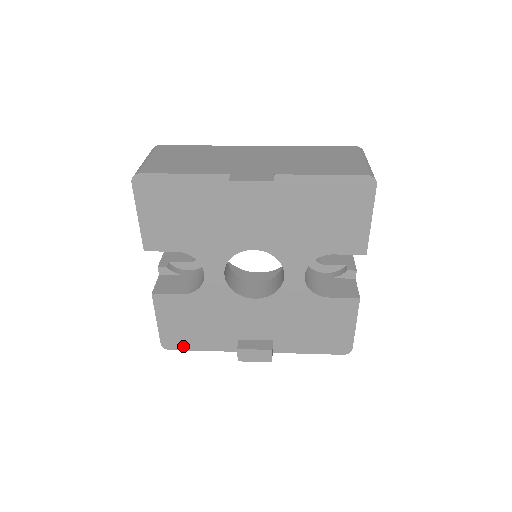
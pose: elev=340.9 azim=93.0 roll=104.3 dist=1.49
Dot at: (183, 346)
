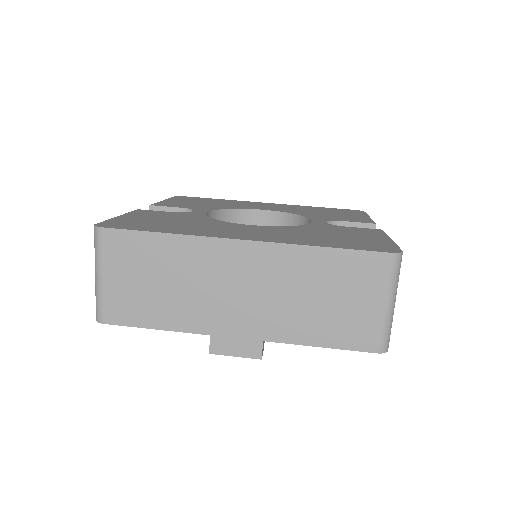
Dot at: occluded
